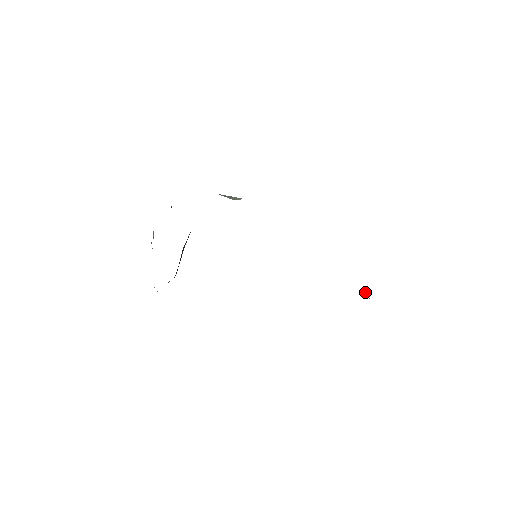
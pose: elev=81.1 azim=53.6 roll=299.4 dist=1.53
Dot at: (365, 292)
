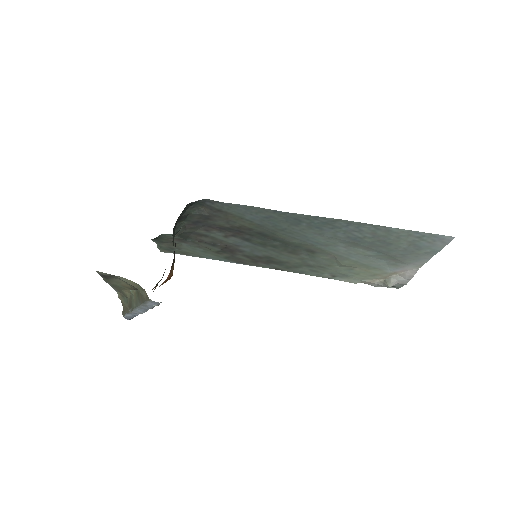
Dot at: (388, 279)
